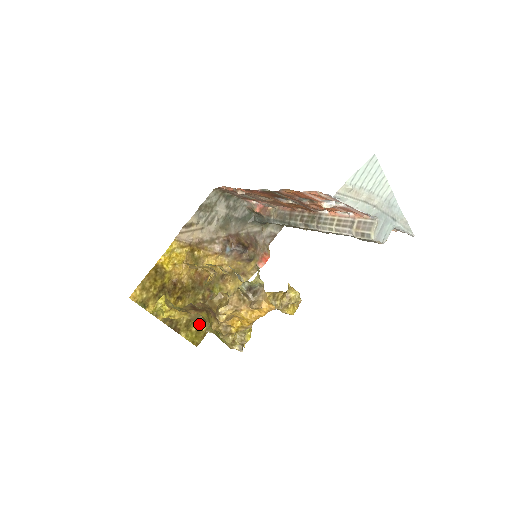
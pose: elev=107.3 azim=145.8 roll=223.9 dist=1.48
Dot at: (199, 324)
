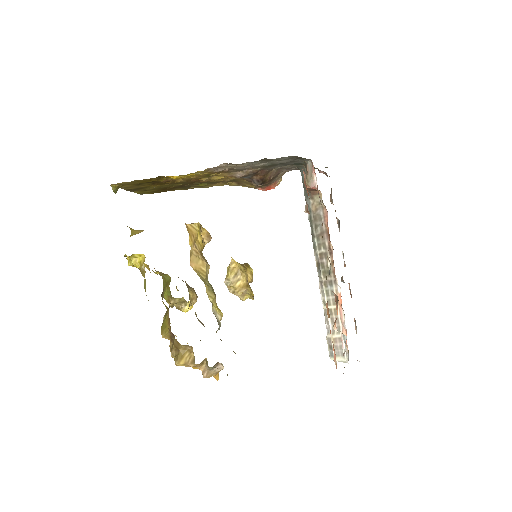
Dot at: (156, 271)
